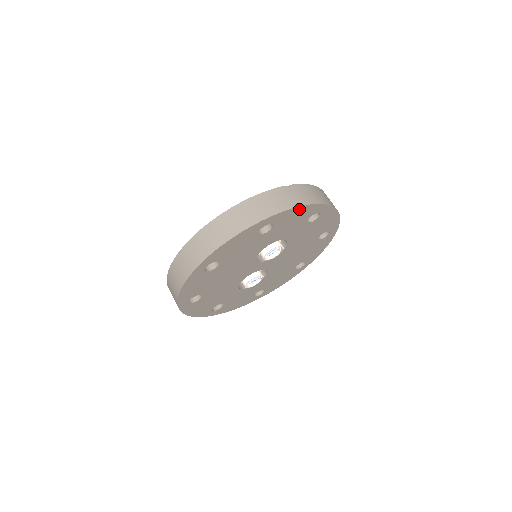
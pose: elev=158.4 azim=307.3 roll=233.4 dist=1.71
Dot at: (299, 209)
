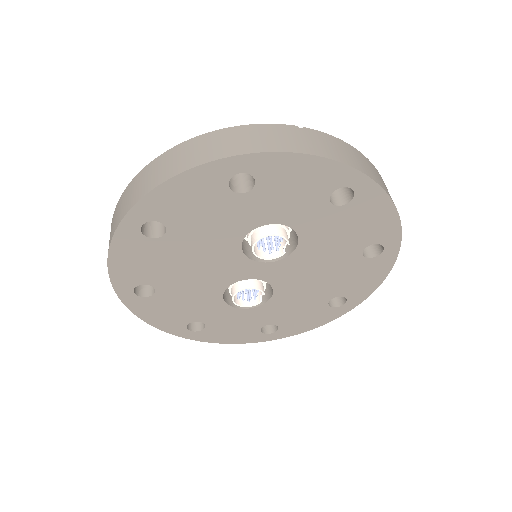
Dot at: (304, 161)
